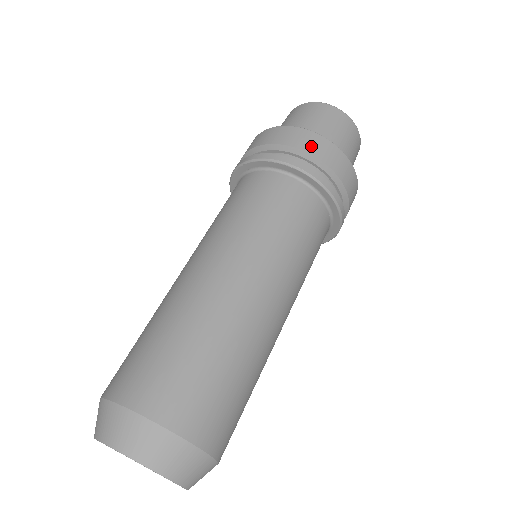
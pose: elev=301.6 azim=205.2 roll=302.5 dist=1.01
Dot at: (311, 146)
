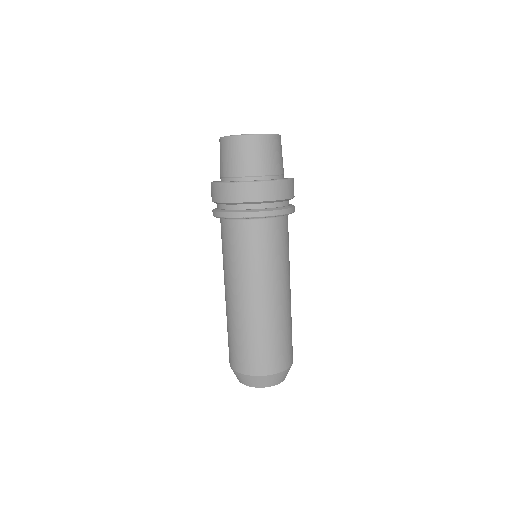
Dot at: (286, 193)
